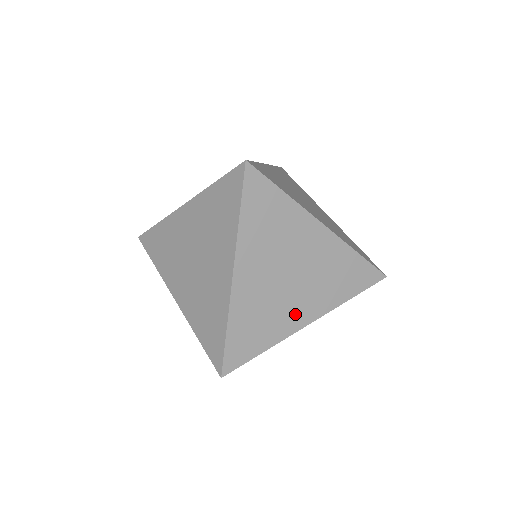
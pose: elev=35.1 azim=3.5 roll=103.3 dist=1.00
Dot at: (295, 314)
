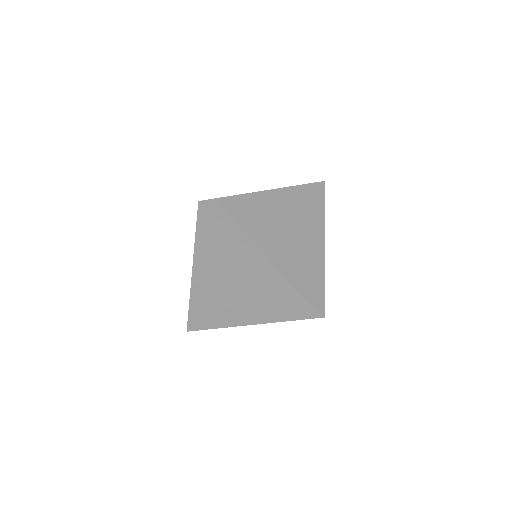
Dot at: (239, 314)
